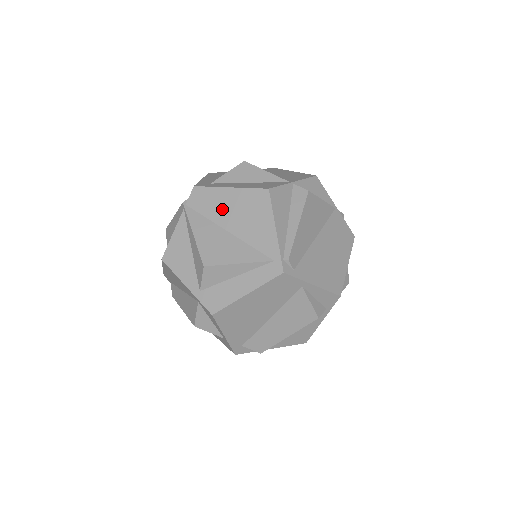
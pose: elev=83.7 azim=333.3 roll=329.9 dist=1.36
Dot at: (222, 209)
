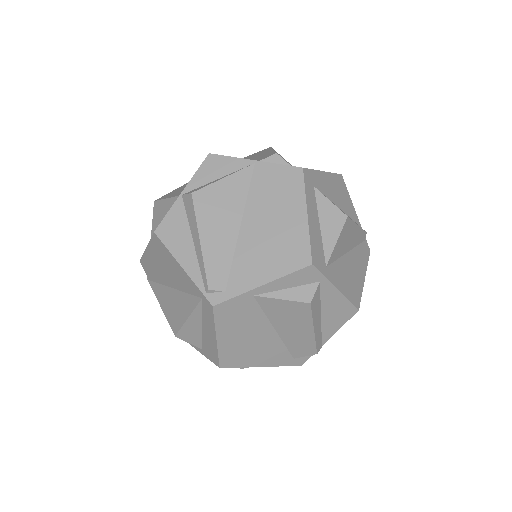
Dot at: (157, 270)
